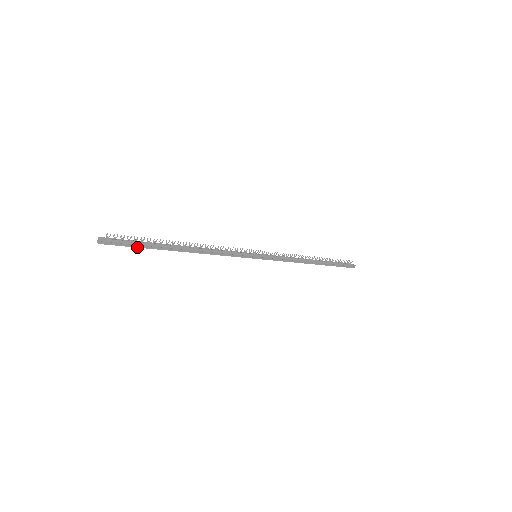
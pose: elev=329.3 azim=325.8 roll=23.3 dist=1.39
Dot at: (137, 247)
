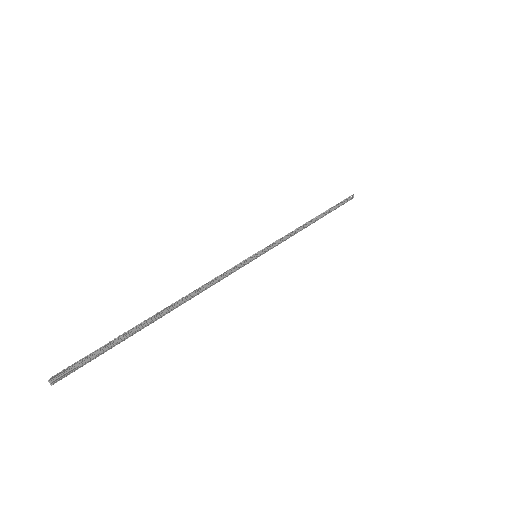
Dot at: occluded
